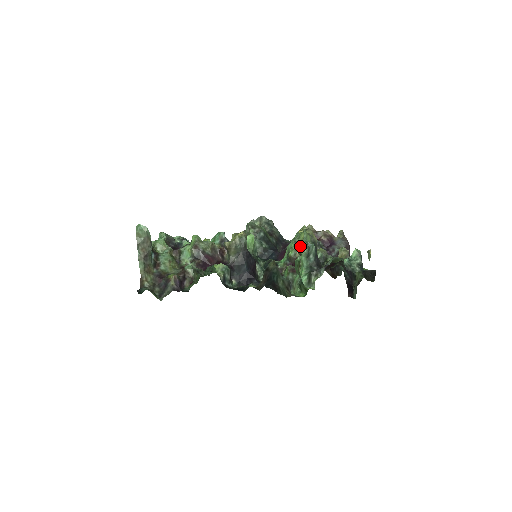
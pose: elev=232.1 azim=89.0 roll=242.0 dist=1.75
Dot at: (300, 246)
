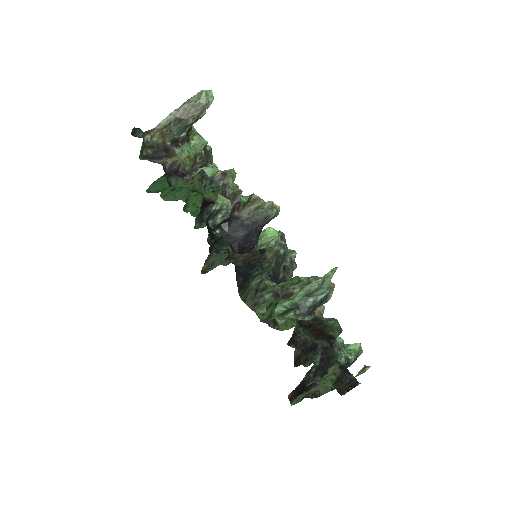
Dot at: occluded
